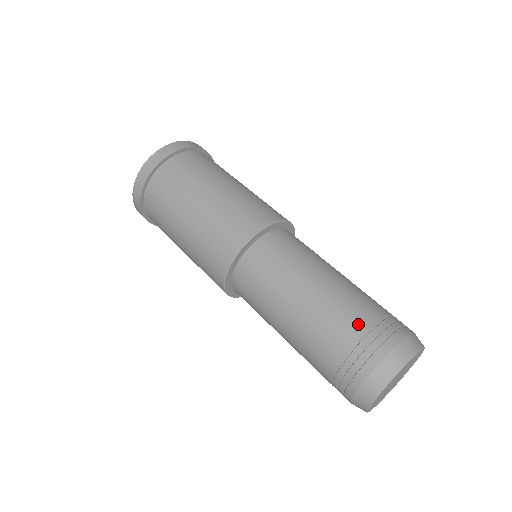
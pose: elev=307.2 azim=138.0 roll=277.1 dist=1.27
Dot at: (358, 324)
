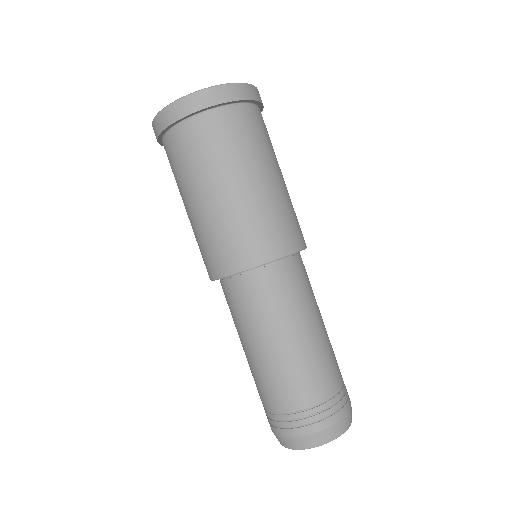
Dot at: (284, 403)
